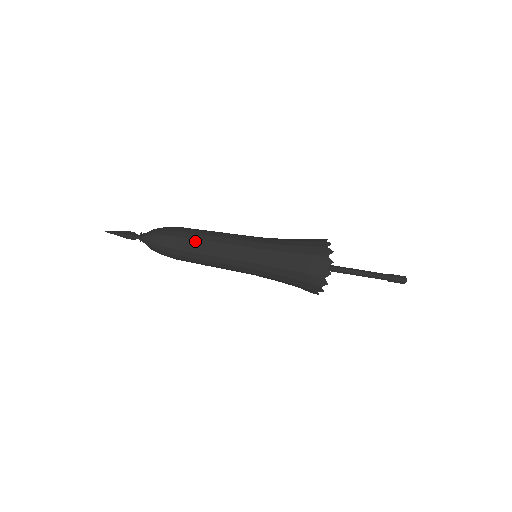
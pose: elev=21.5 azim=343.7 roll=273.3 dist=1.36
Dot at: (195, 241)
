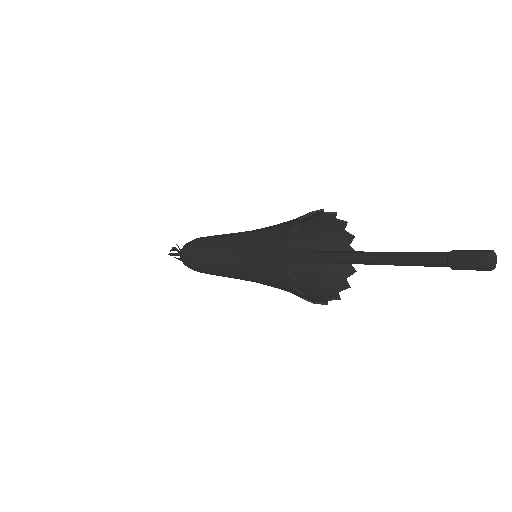
Dot at: (199, 241)
